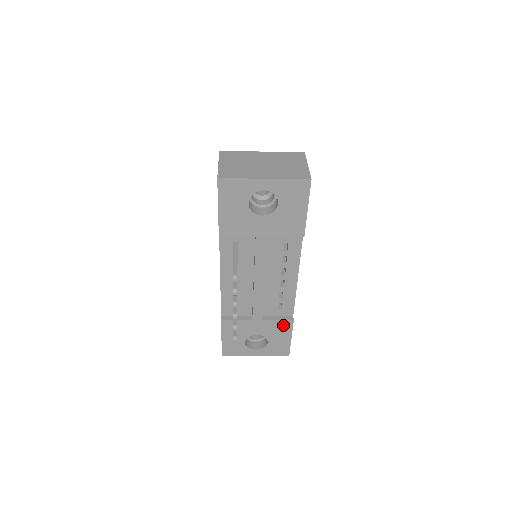
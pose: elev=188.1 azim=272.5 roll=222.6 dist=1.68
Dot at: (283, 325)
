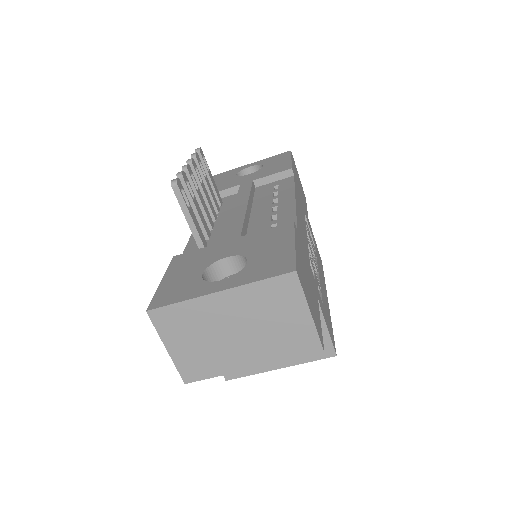
Dot at: (276, 232)
